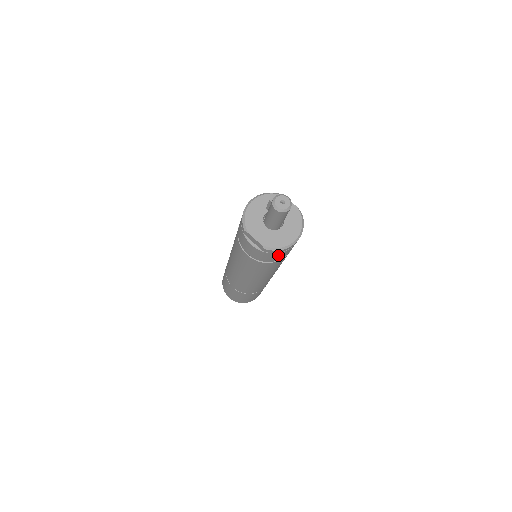
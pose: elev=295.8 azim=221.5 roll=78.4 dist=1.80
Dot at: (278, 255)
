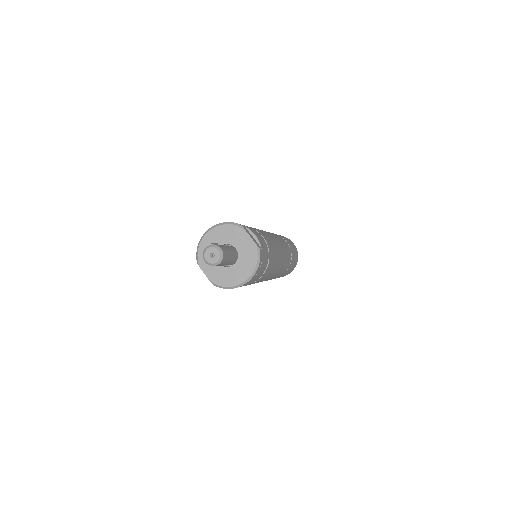
Dot at: occluded
